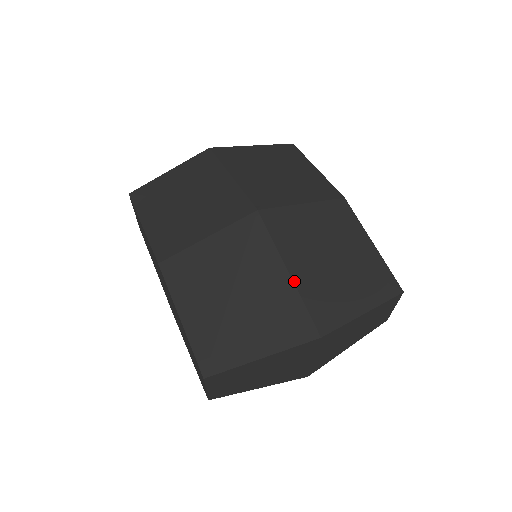
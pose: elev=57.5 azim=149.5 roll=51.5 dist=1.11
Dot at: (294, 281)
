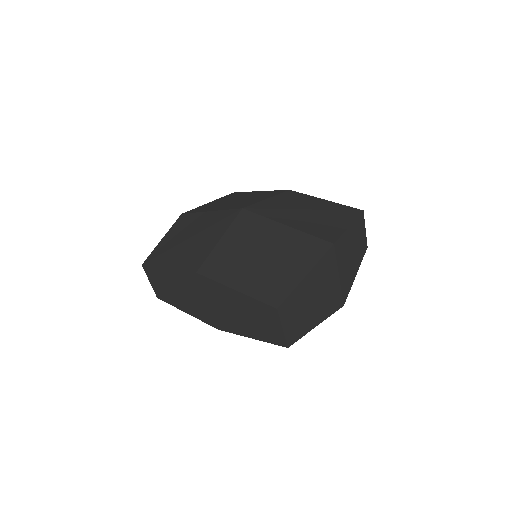
Dot at: (294, 228)
